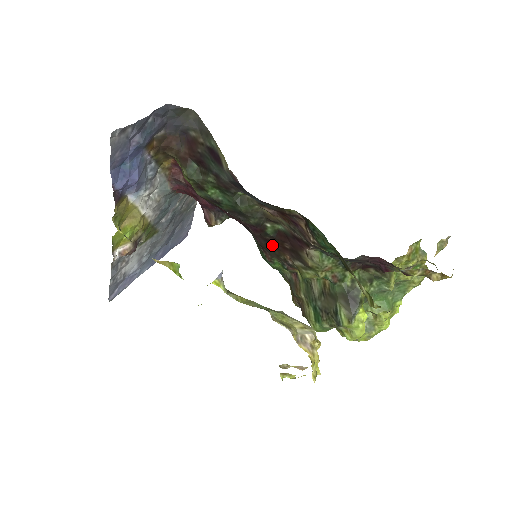
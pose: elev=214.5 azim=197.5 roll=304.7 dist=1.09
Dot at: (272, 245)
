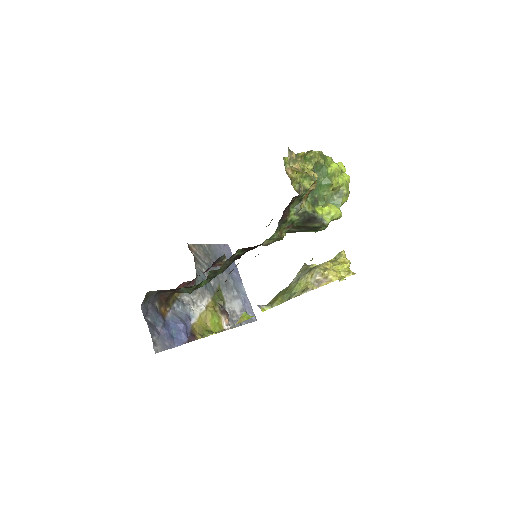
Dot at: occluded
